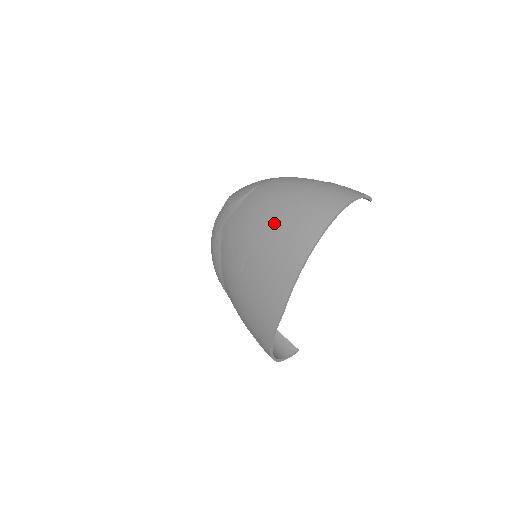
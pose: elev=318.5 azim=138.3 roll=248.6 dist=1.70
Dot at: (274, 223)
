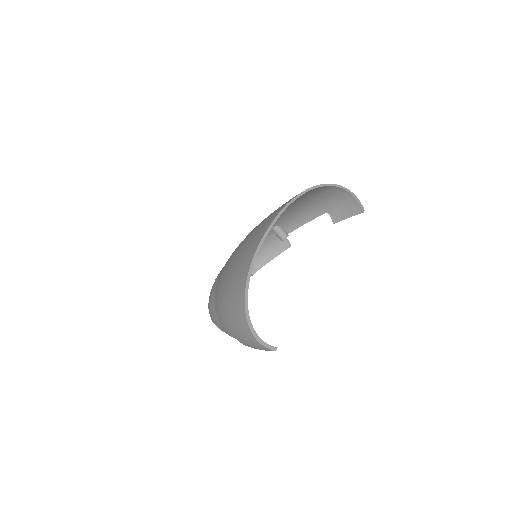
Dot at: occluded
